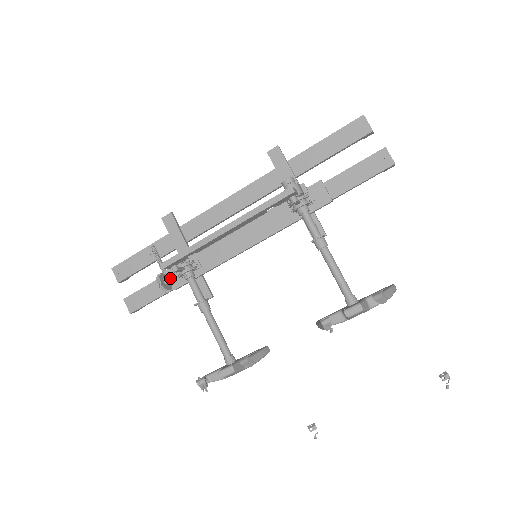
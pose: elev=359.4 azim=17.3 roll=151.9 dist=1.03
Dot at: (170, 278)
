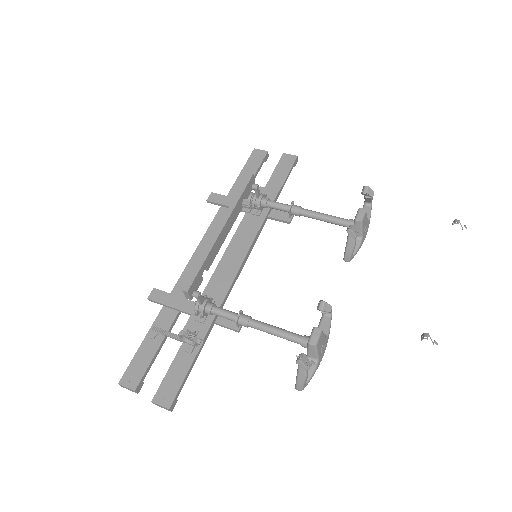
Dot at: occluded
